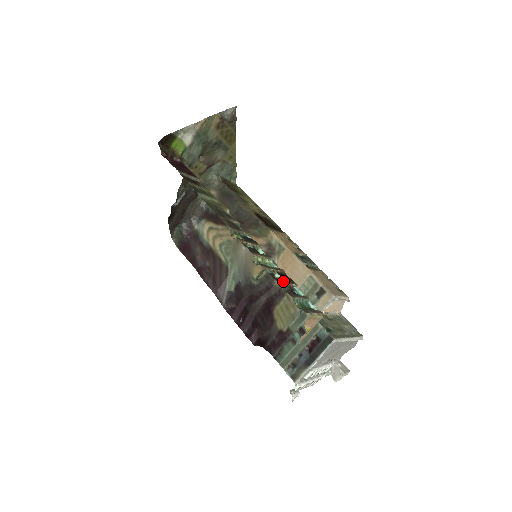
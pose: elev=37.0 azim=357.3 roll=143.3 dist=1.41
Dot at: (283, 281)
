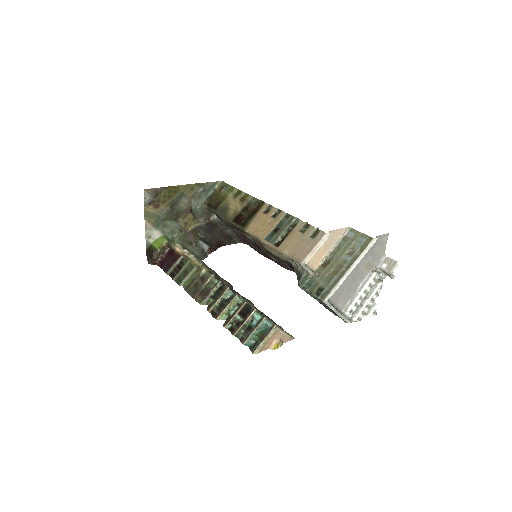
Dot at: (239, 326)
